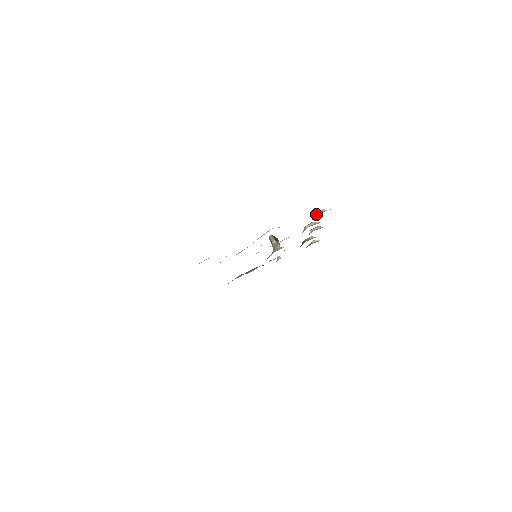
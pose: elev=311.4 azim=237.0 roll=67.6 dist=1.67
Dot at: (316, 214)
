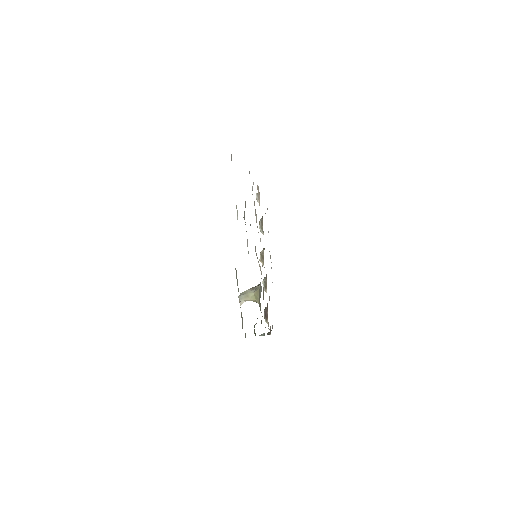
Dot at: (261, 218)
